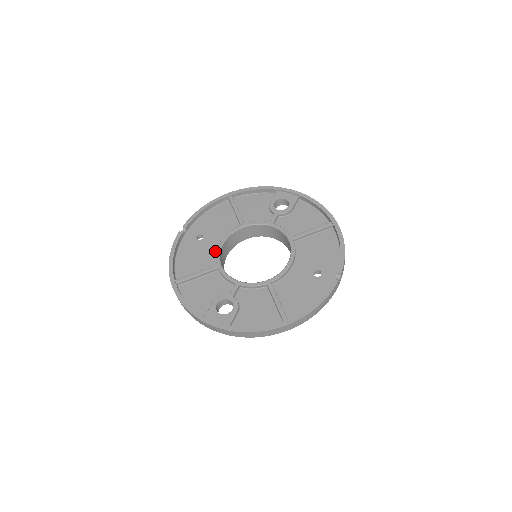
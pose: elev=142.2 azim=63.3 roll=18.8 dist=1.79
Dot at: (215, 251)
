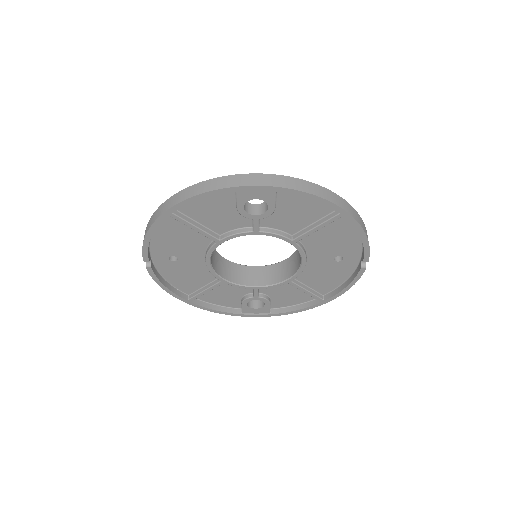
Dot at: (205, 266)
